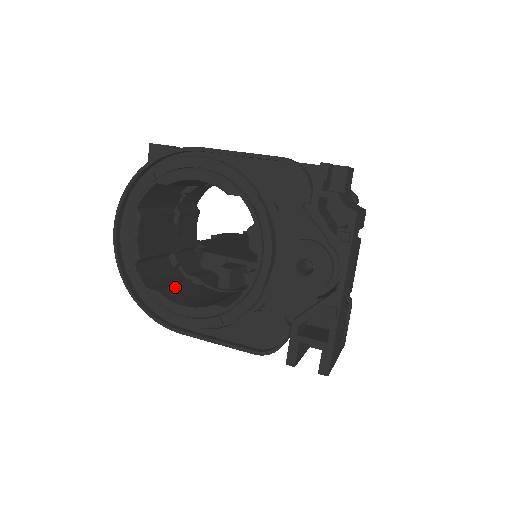
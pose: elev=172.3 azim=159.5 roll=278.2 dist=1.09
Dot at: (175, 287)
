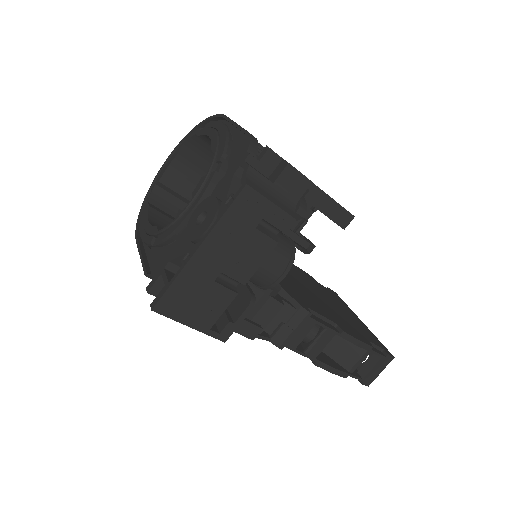
Dot at: (168, 219)
